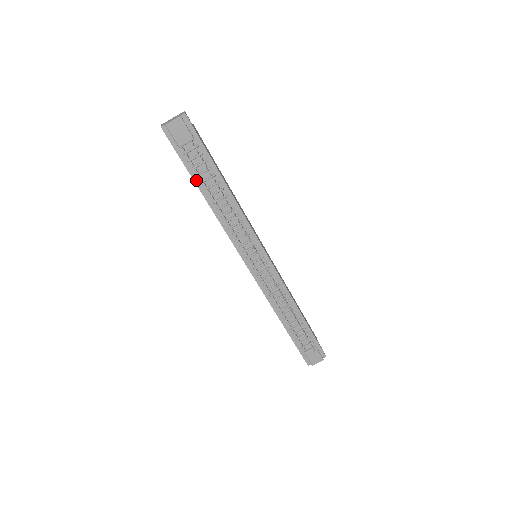
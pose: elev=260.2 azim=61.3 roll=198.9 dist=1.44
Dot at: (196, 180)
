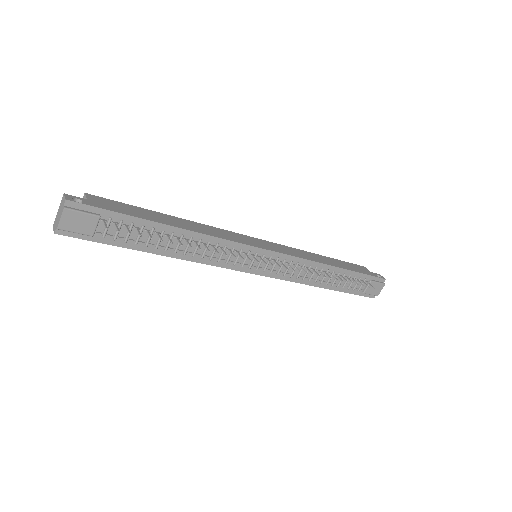
Dot at: (139, 248)
